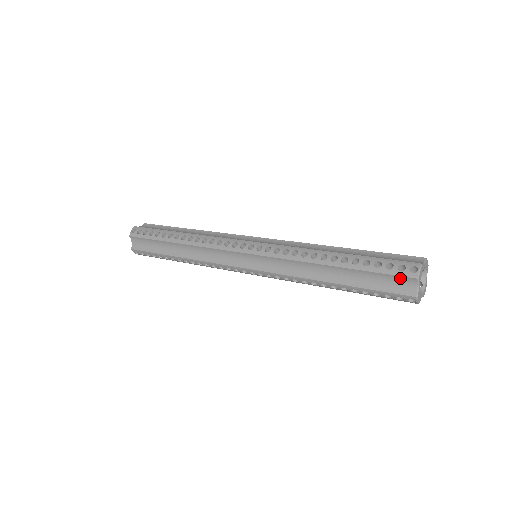
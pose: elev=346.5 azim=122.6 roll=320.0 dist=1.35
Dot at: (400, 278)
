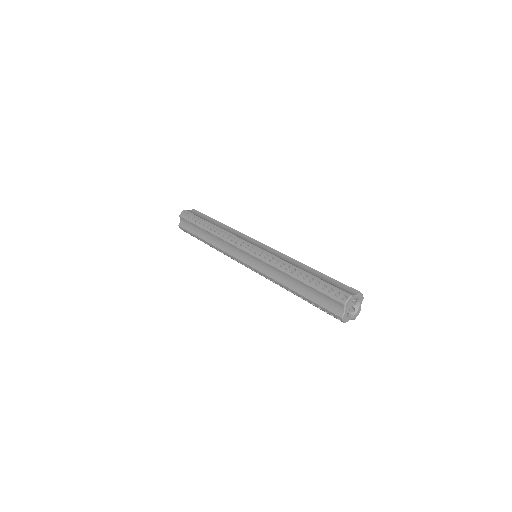
Dot at: (335, 301)
